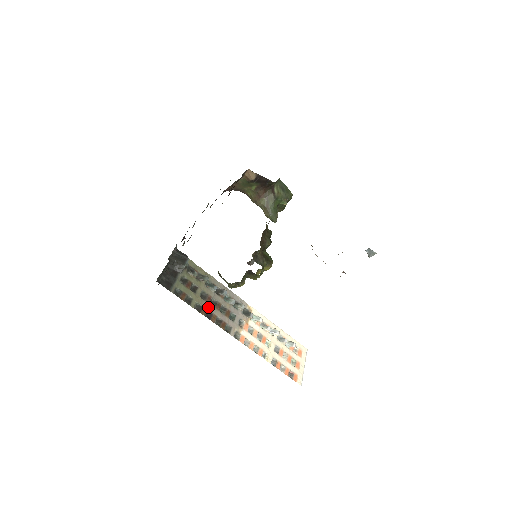
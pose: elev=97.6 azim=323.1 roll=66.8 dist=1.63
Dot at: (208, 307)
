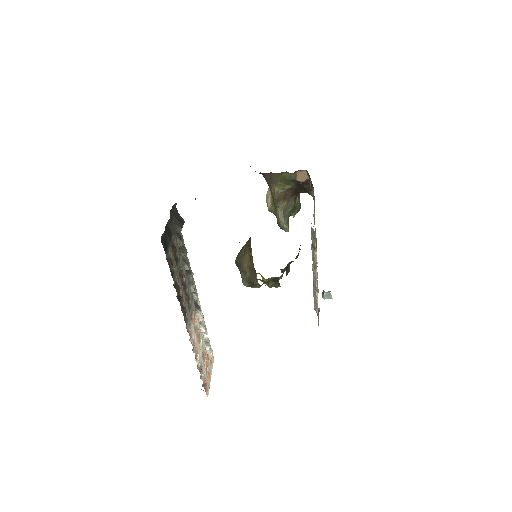
Dot at: (181, 287)
